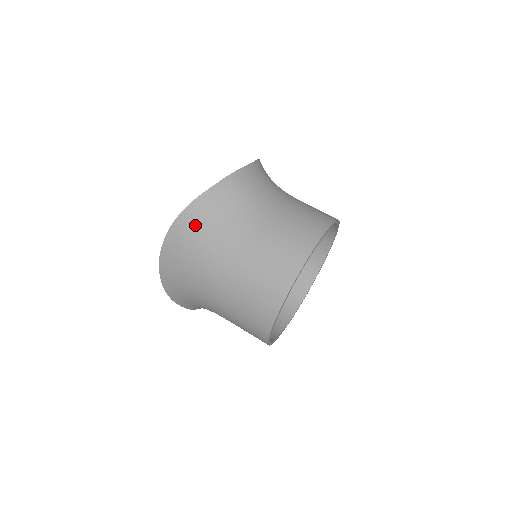
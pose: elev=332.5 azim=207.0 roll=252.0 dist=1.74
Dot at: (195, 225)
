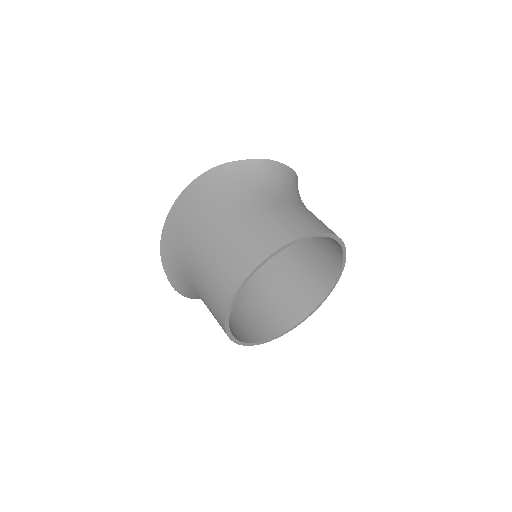
Dot at: (216, 182)
